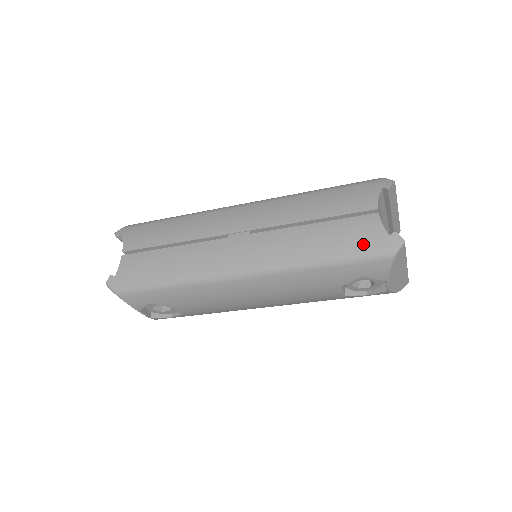
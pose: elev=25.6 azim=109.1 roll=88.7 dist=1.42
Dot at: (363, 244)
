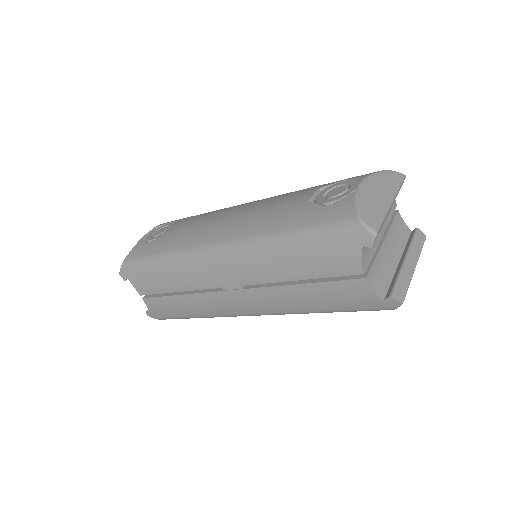
Dot at: (359, 305)
